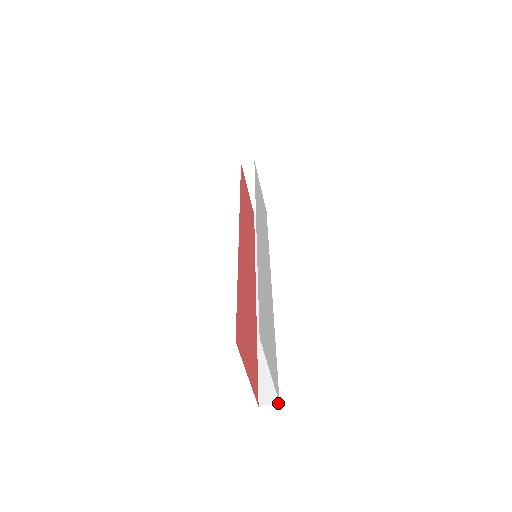
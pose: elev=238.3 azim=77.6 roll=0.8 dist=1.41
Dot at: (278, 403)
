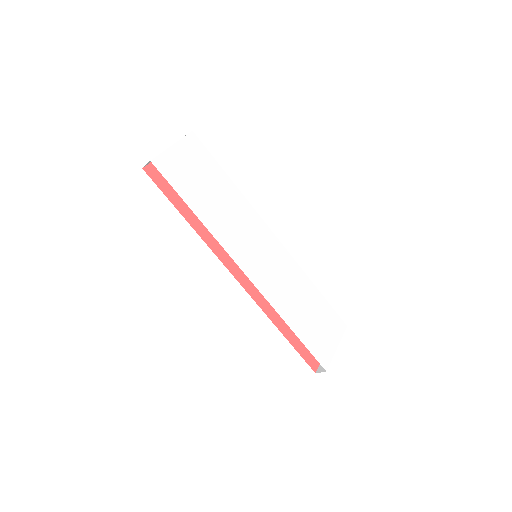
Dot at: (346, 326)
